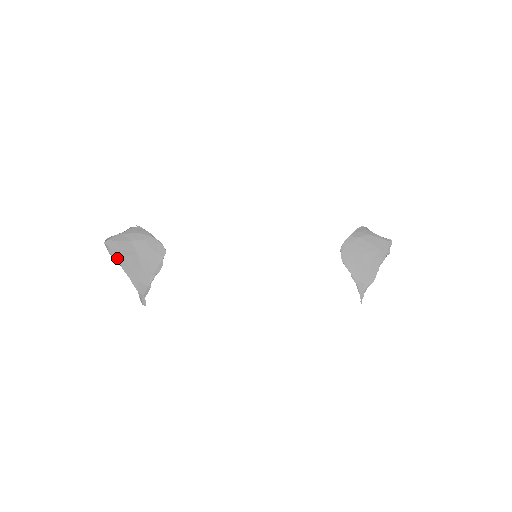
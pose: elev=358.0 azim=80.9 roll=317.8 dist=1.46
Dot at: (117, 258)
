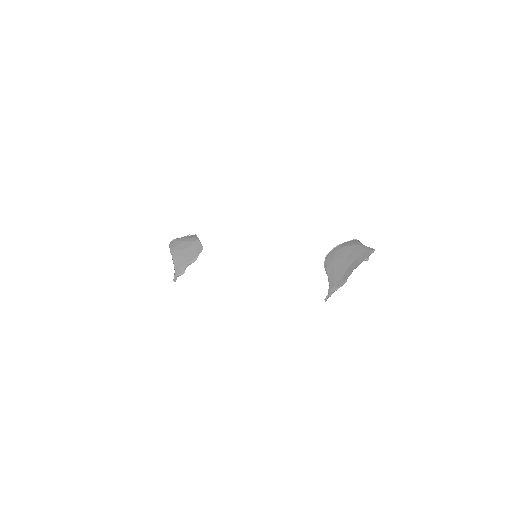
Dot at: (172, 250)
